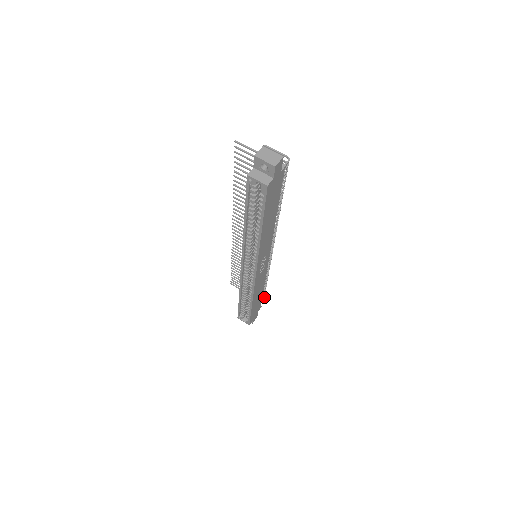
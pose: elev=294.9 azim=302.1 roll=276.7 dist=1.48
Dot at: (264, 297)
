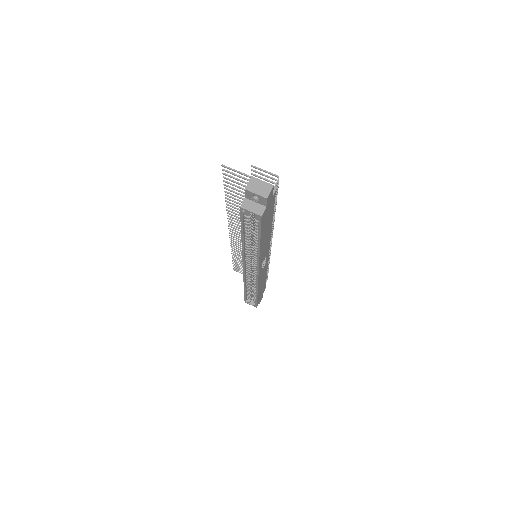
Dot at: (267, 279)
